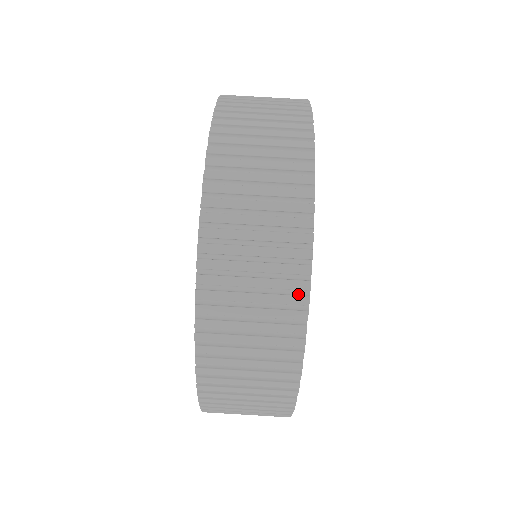
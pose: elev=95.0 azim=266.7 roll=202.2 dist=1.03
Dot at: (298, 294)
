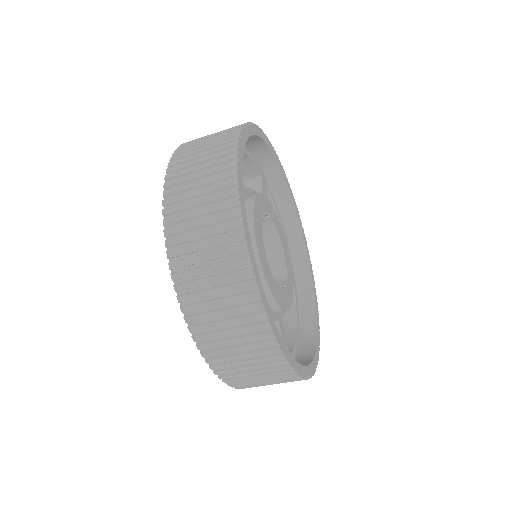
Dot at: (285, 369)
